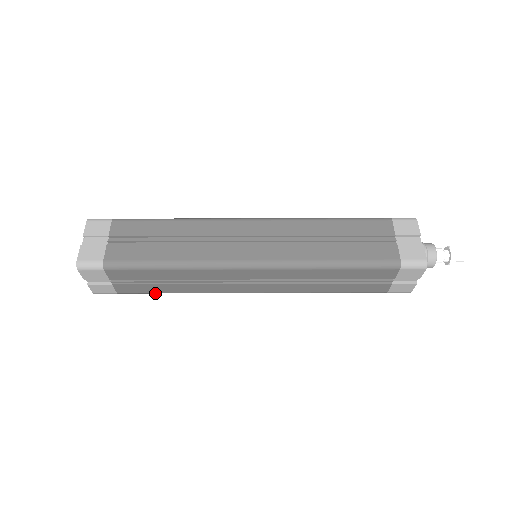
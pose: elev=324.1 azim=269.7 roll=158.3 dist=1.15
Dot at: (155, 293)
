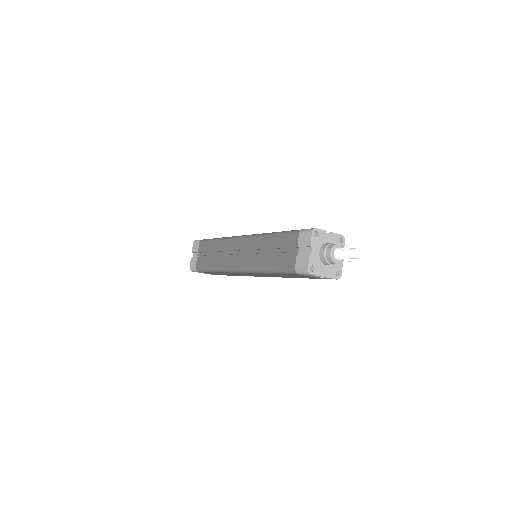
Dot at: (206, 269)
